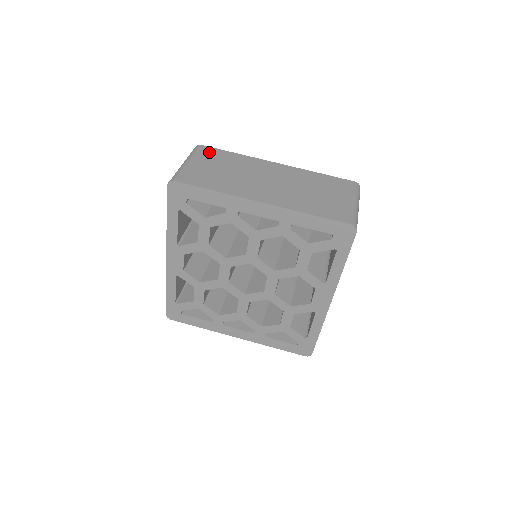
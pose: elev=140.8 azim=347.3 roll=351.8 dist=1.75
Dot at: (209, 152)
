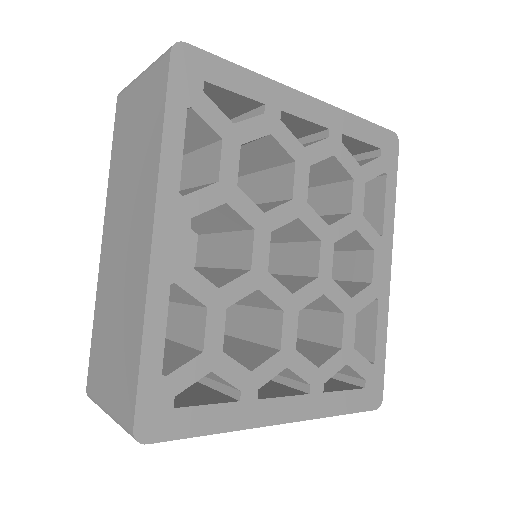
Dot at: occluded
